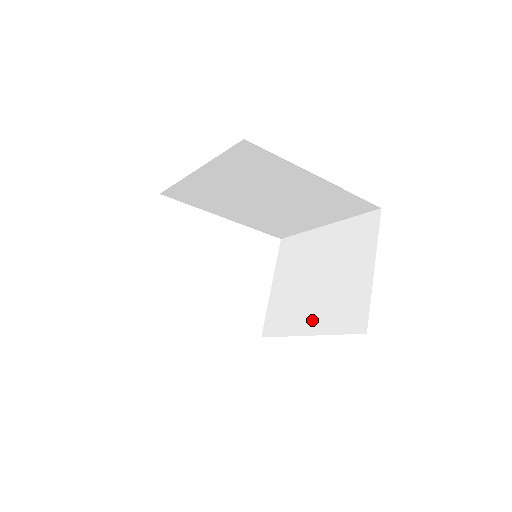
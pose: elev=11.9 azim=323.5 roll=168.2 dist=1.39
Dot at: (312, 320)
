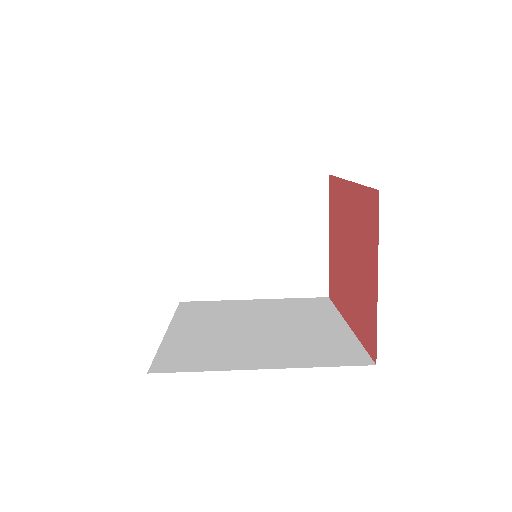
Dot at: (259, 284)
